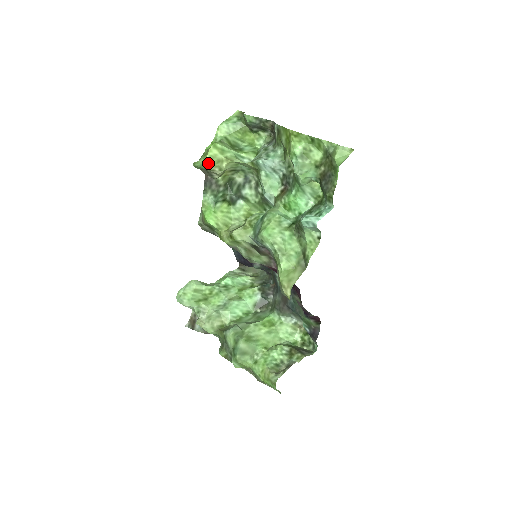
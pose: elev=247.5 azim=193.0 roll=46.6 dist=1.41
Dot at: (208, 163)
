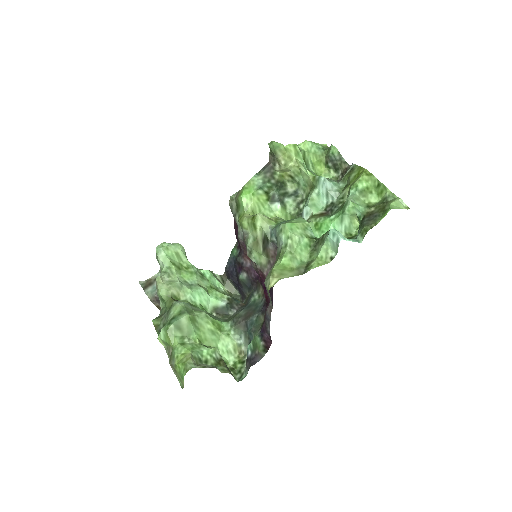
Dot at: (282, 150)
